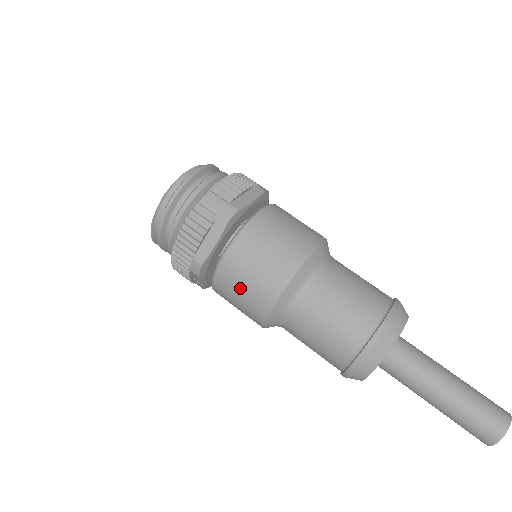
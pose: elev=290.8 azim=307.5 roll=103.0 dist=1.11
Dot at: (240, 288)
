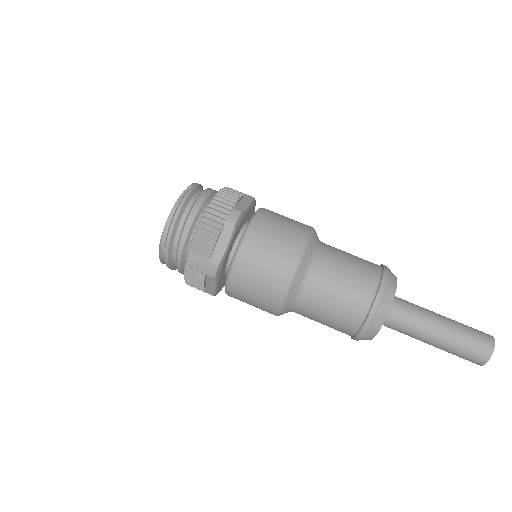
Dot at: occluded
